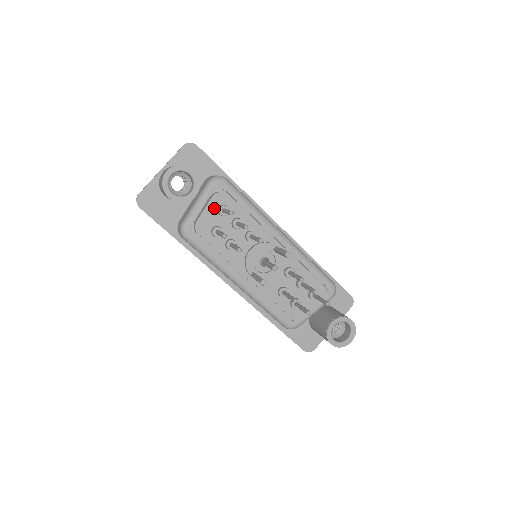
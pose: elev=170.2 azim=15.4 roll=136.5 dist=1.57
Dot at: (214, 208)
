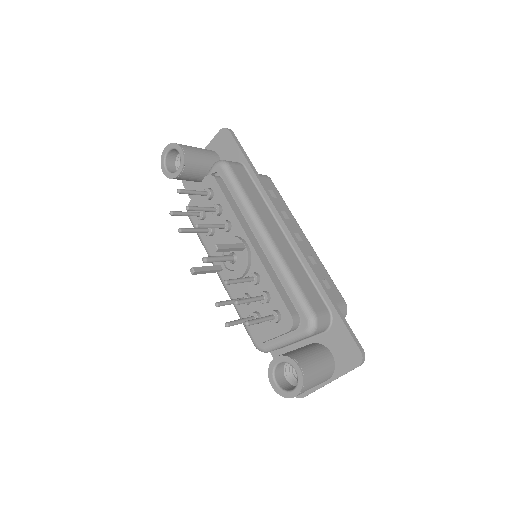
Dot at: occluded
